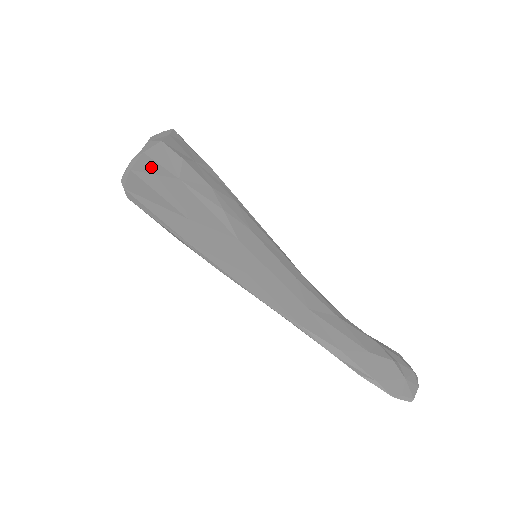
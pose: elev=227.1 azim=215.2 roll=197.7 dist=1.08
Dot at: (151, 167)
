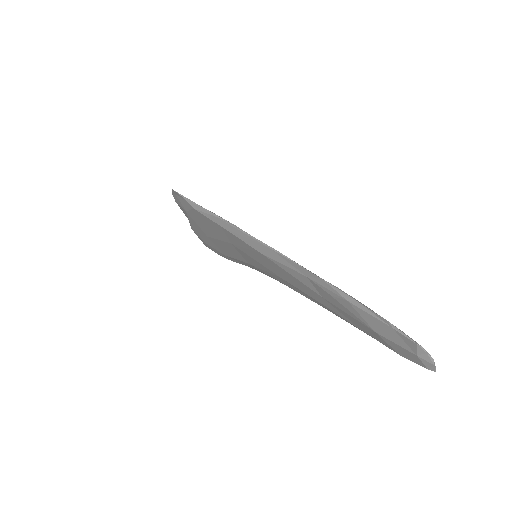
Dot at: occluded
